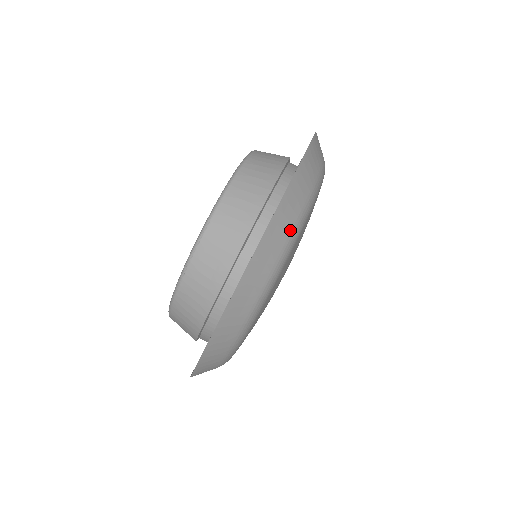
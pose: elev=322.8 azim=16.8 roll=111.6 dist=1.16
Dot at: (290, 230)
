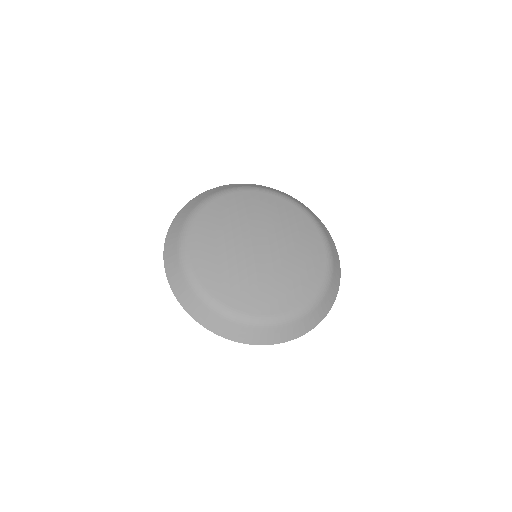
Dot at: (206, 197)
